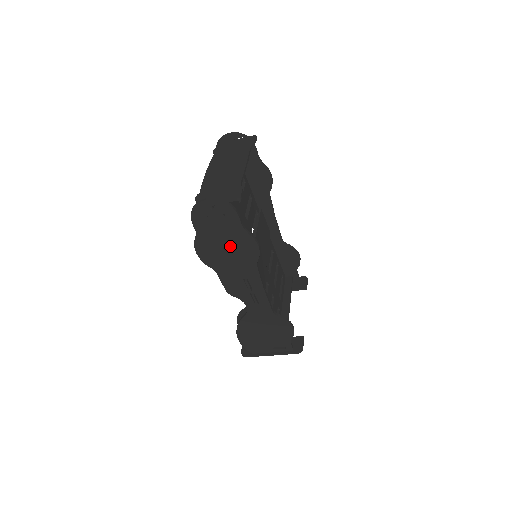
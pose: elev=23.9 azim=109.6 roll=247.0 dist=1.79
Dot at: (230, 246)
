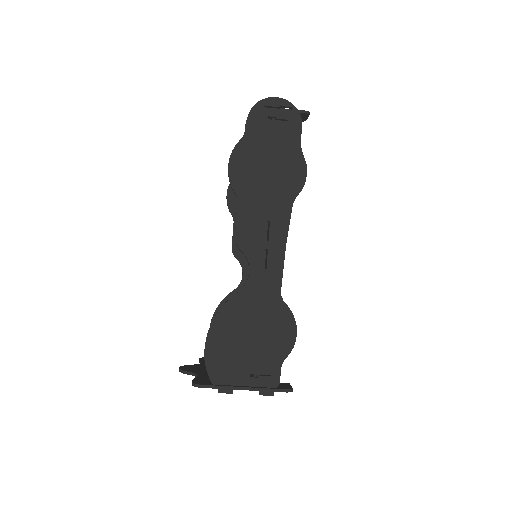
Dot at: (274, 165)
